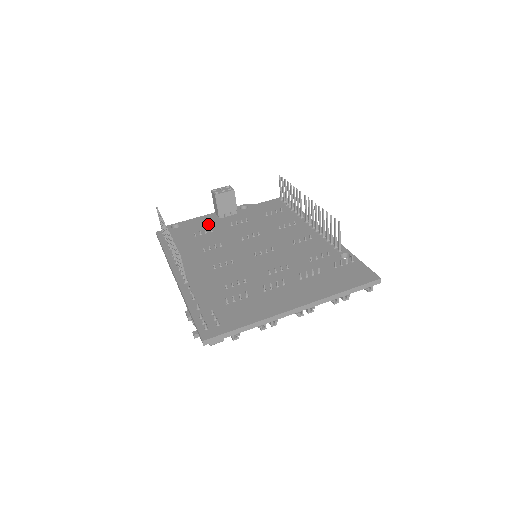
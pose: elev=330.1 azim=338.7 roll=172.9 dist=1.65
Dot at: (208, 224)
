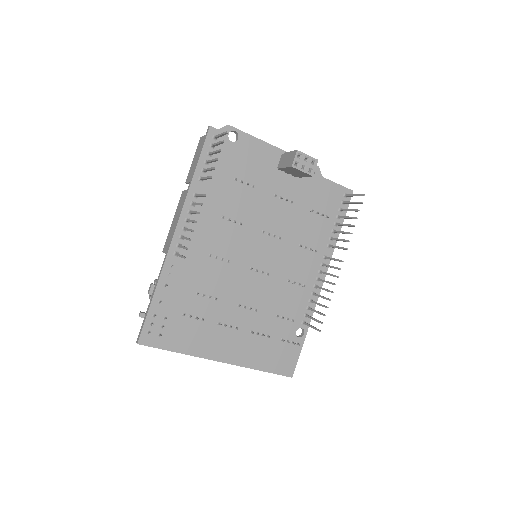
Dot at: (261, 169)
